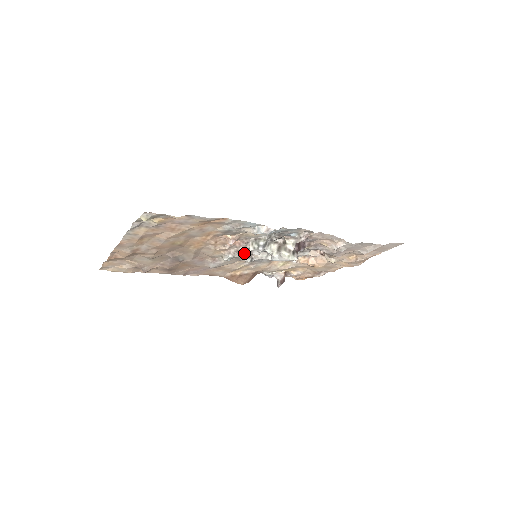
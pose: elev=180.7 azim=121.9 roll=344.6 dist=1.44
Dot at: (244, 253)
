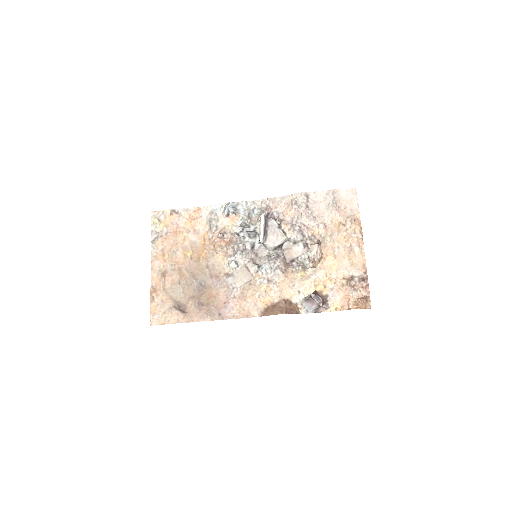
Dot at: (241, 251)
